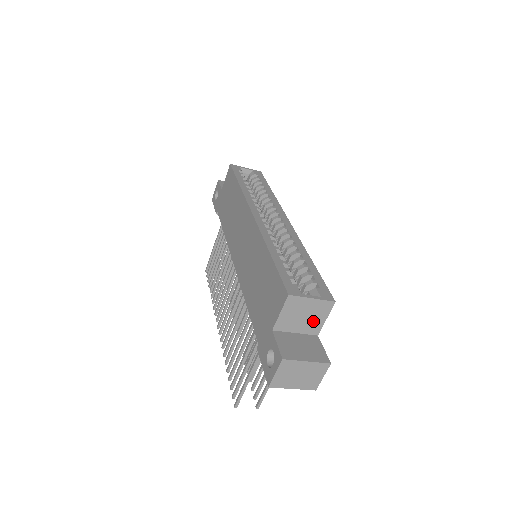
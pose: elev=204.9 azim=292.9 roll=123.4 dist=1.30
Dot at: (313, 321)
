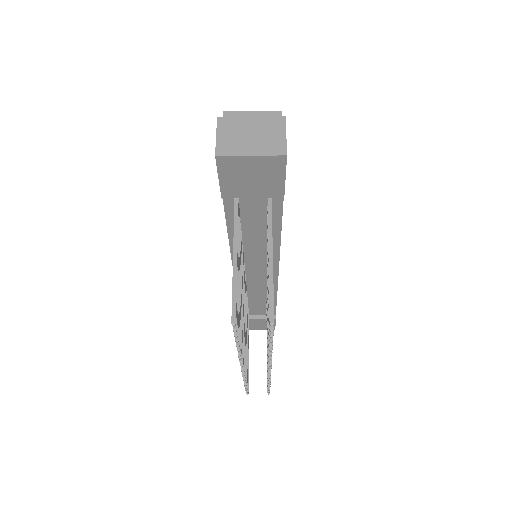
Dot at: occluded
